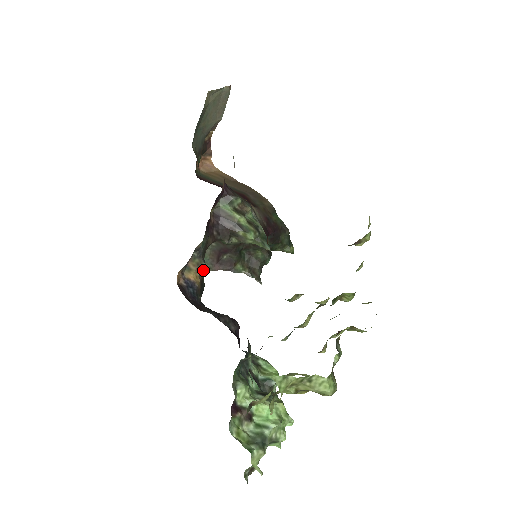
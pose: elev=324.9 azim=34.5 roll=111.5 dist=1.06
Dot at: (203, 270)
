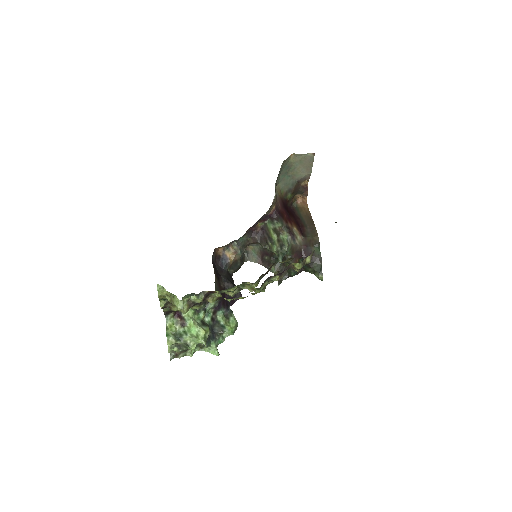
Dot at: (239, 255)
